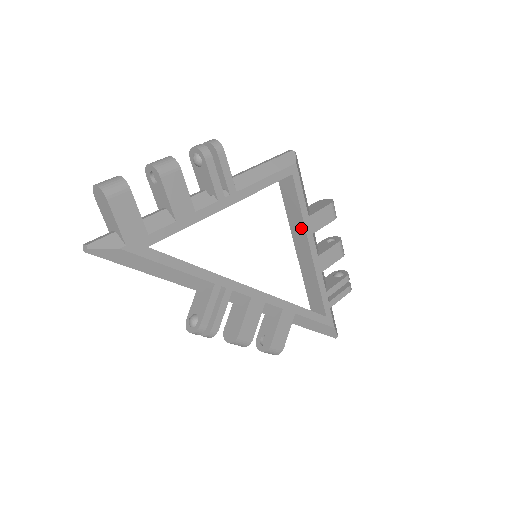
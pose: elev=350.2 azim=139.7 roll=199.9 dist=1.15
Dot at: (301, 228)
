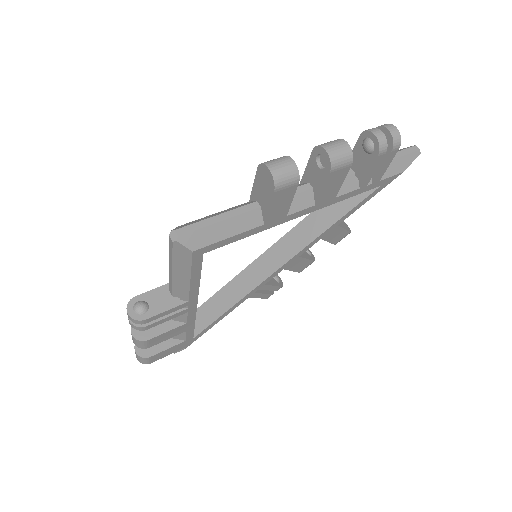
Dot at: occluded
